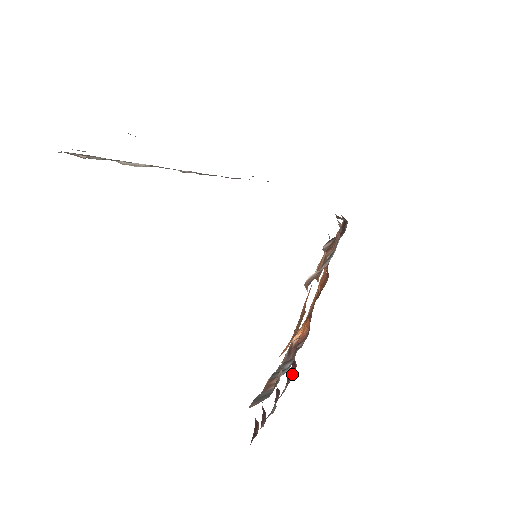
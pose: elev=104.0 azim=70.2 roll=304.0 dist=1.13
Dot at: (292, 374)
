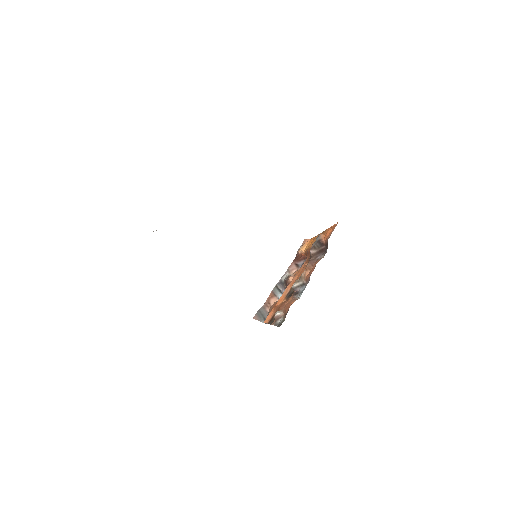
Dot at: occluded
